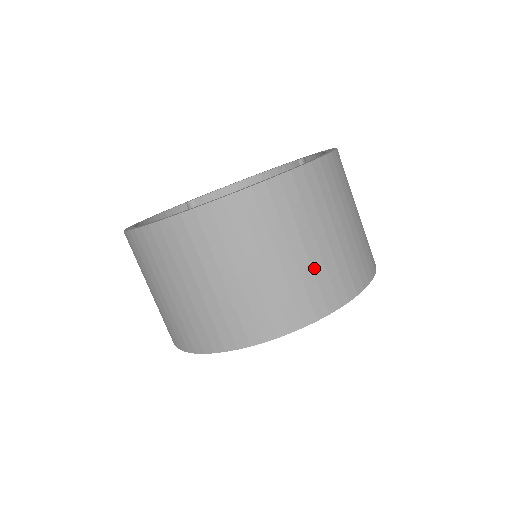
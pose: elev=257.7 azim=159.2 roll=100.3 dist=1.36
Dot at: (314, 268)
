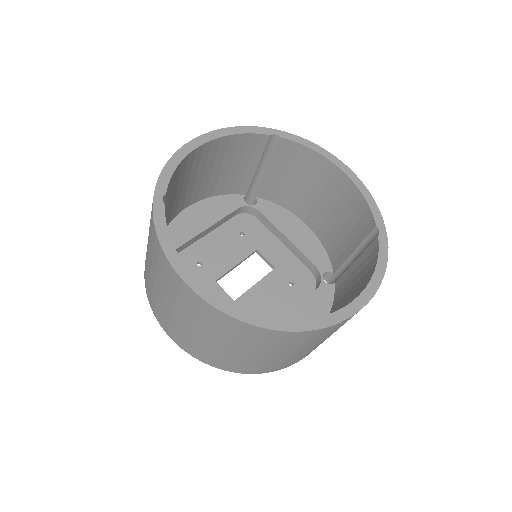
Dot at: (237, 358)
